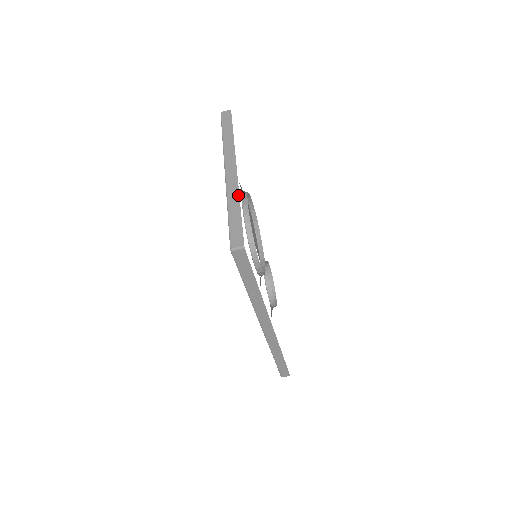
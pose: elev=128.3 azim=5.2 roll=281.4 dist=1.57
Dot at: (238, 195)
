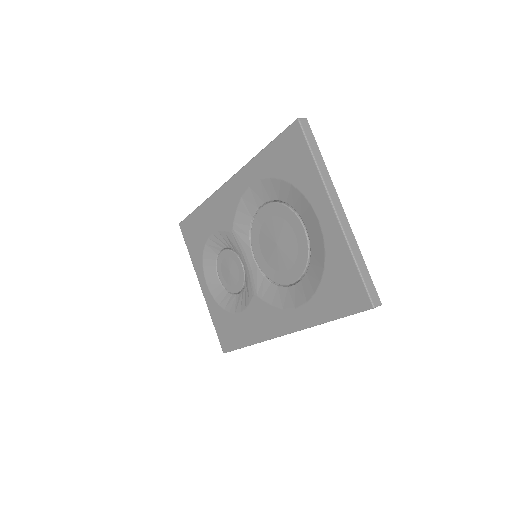
Dot at: (357, 244)
